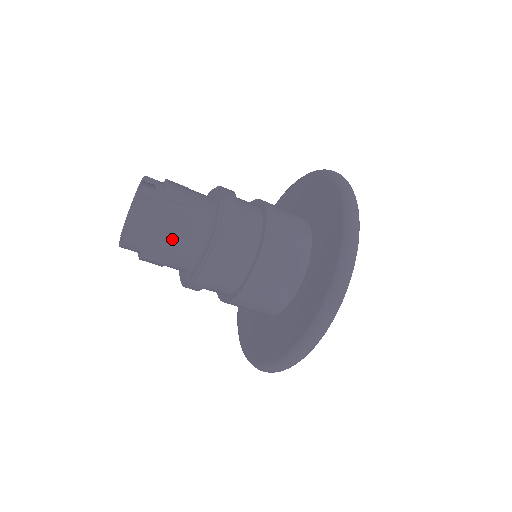
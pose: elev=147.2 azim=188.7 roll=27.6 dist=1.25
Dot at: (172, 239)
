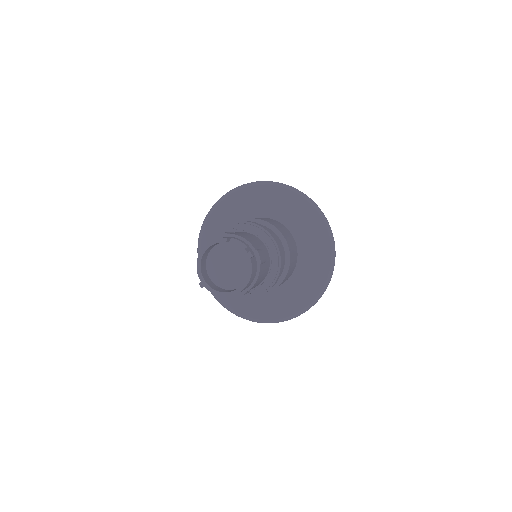
Dot at: (262, 274)
